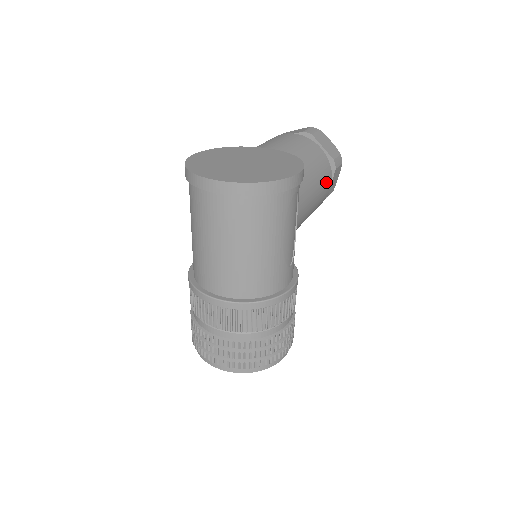
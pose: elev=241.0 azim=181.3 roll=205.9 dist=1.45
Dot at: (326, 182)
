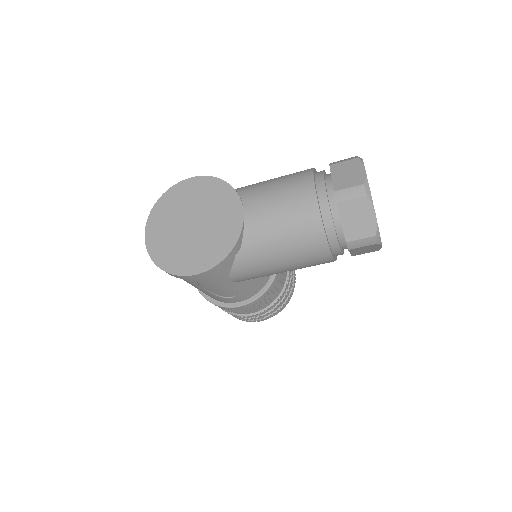
Dot at: (312, 260)
